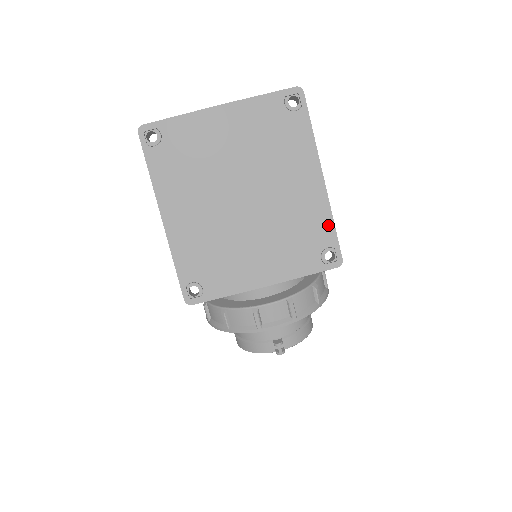
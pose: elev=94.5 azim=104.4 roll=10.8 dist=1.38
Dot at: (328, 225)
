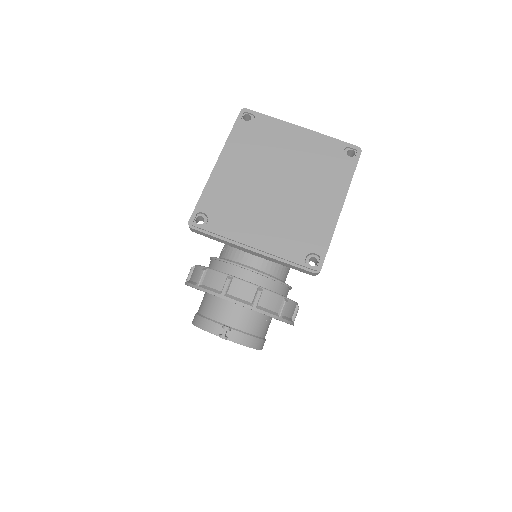
Dot at: (326, 239)
